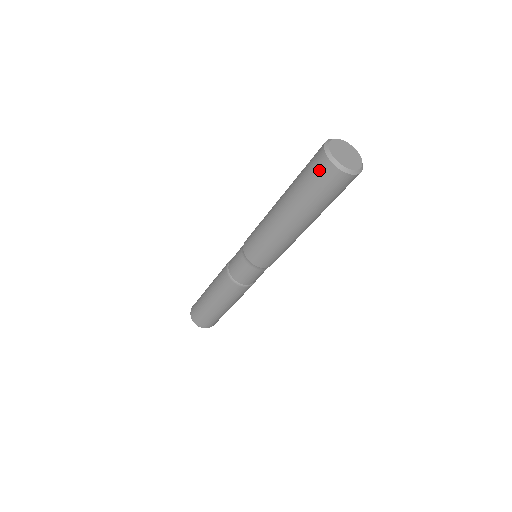
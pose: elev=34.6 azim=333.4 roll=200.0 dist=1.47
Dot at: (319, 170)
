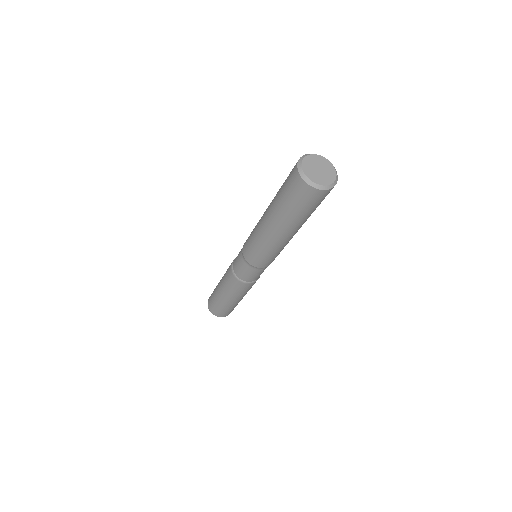
Dot at: (292, 170)
